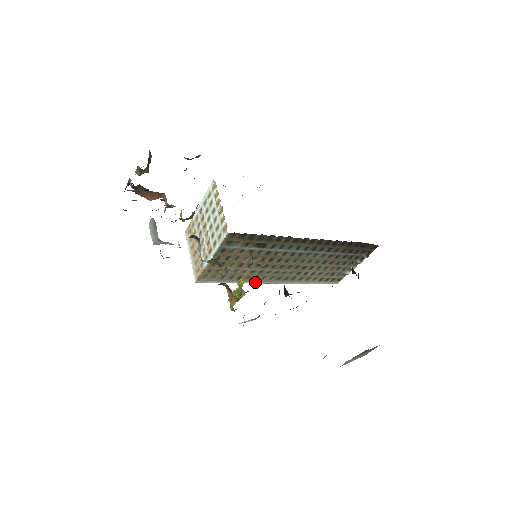
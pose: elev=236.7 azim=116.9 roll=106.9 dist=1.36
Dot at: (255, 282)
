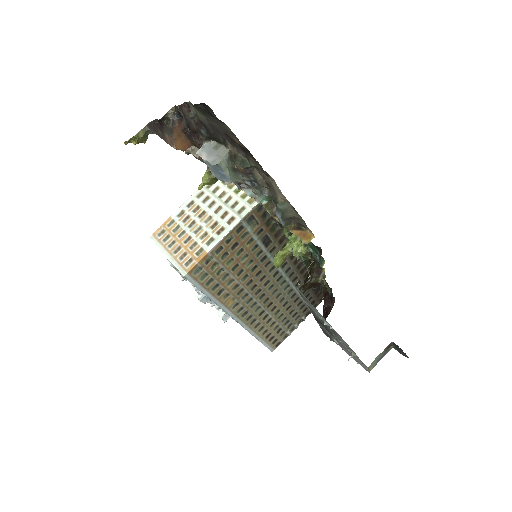
Dot at: occluded
